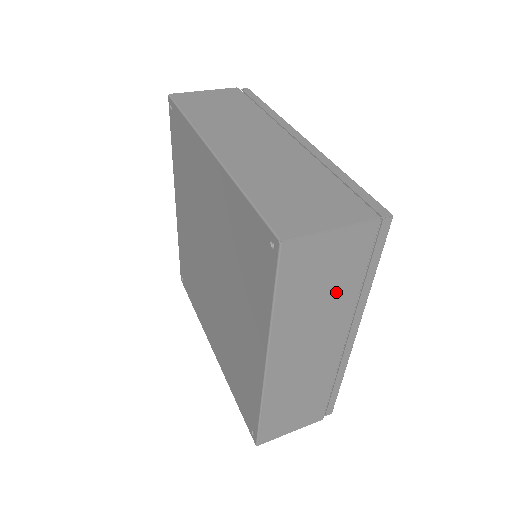
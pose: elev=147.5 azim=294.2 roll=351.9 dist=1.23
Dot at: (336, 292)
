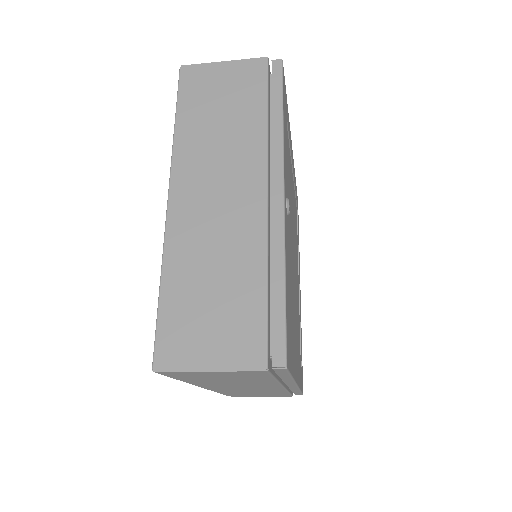
Dot at: (238, 120)
